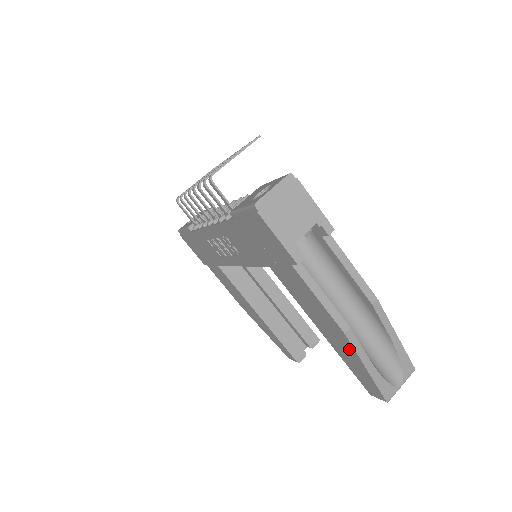
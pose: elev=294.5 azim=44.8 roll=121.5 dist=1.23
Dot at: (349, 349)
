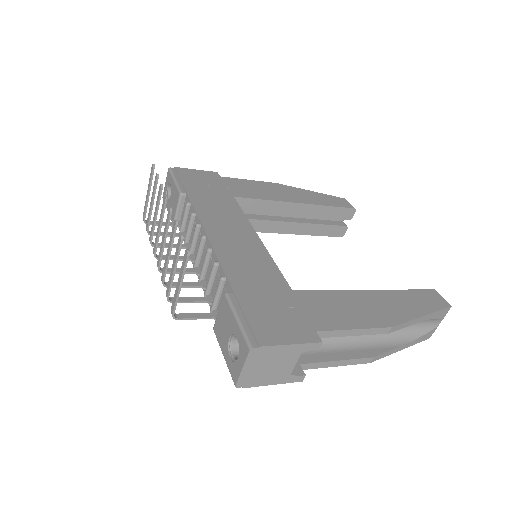
Dot at: occluded
